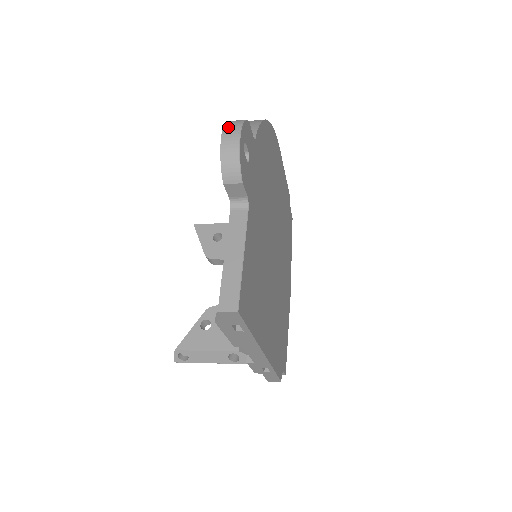
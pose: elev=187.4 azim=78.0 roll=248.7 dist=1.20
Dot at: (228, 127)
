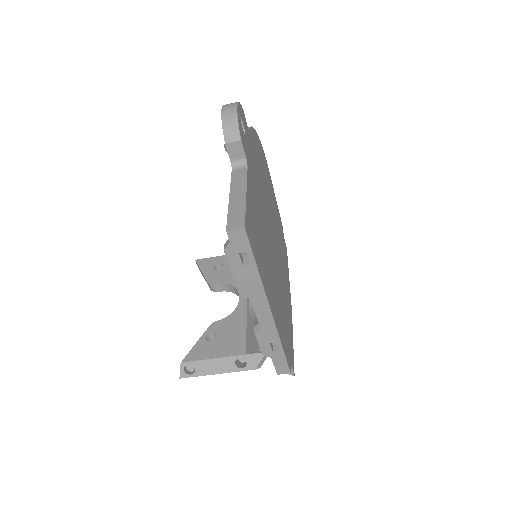
Dot at: (227, 104)
